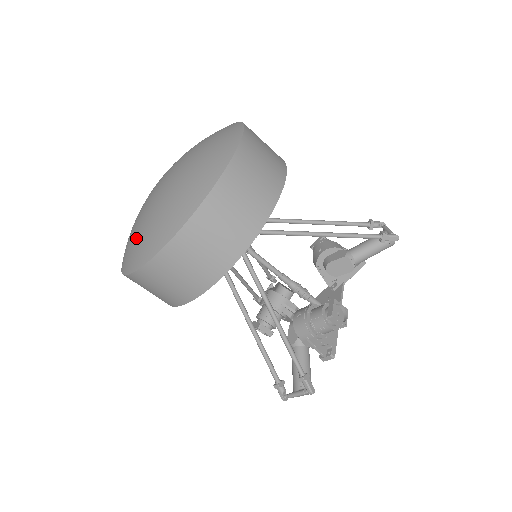
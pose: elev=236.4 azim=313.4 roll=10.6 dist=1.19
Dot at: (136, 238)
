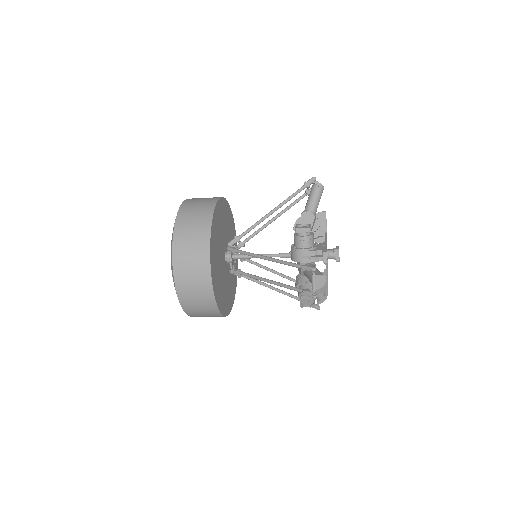
Dot at: occluded
